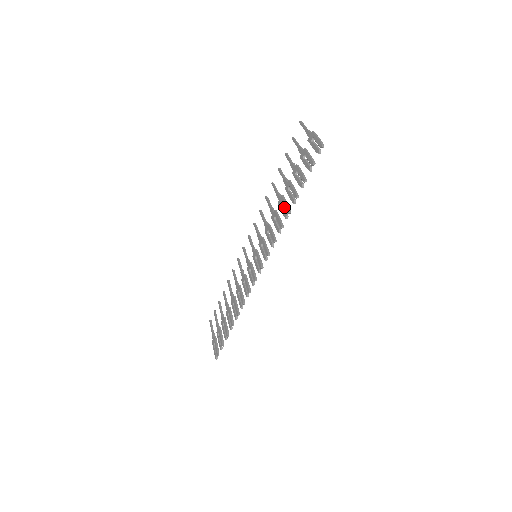
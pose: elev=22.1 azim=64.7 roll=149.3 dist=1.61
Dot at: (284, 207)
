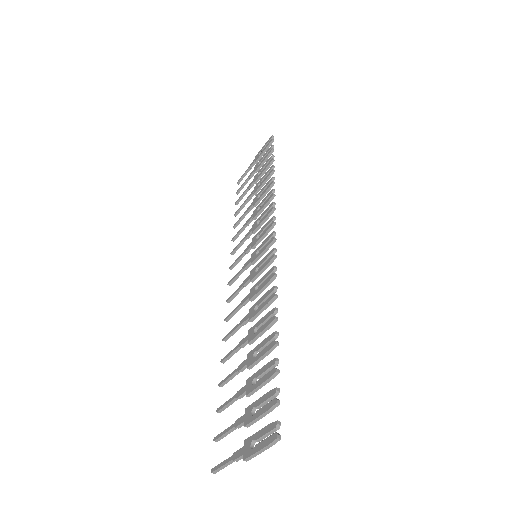
Dot at: (263, 193)
